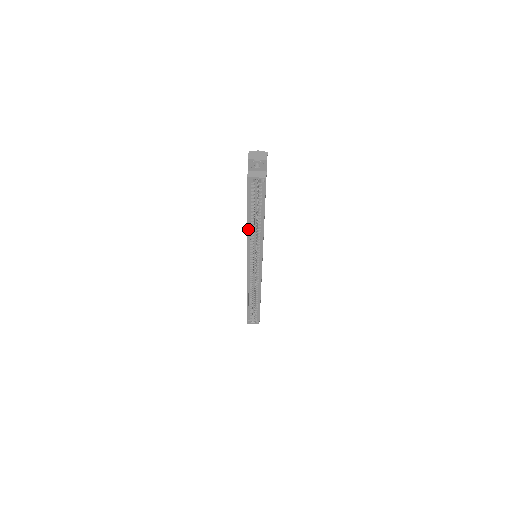
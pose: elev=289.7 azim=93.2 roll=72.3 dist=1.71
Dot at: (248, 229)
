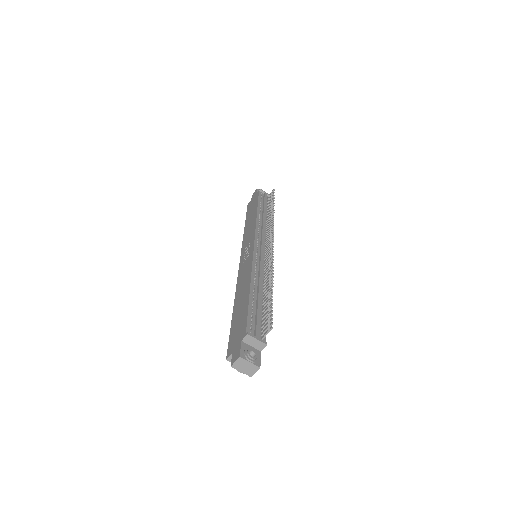
Dot at: (235, 301)
